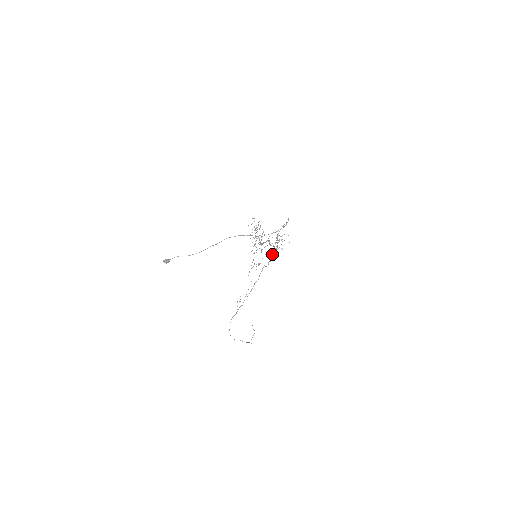
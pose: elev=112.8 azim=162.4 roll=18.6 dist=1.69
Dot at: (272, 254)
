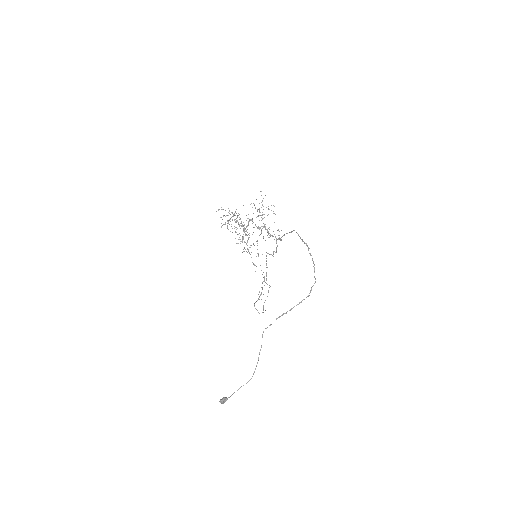
Dot at: occluded
